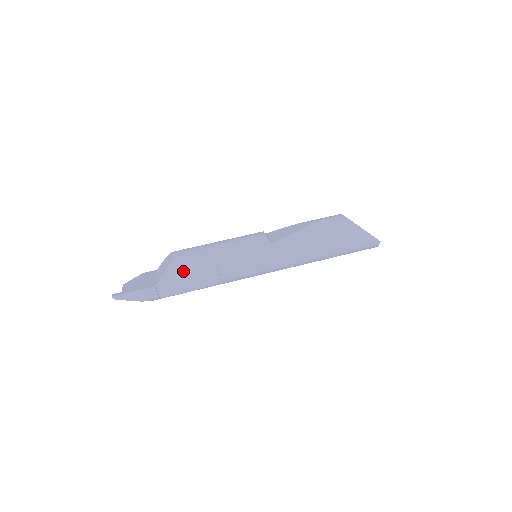
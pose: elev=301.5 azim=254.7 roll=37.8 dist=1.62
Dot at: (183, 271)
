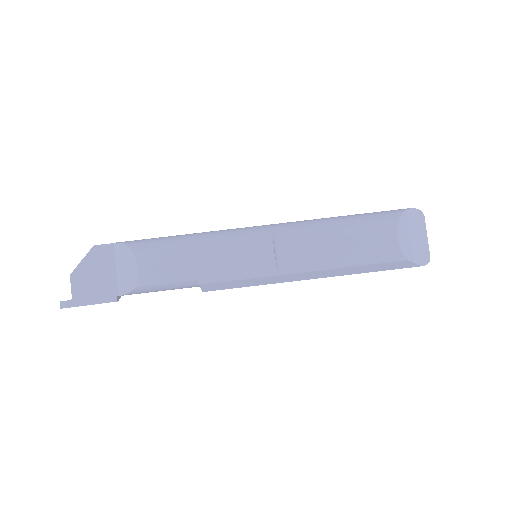
Dot at: (153, 291)
